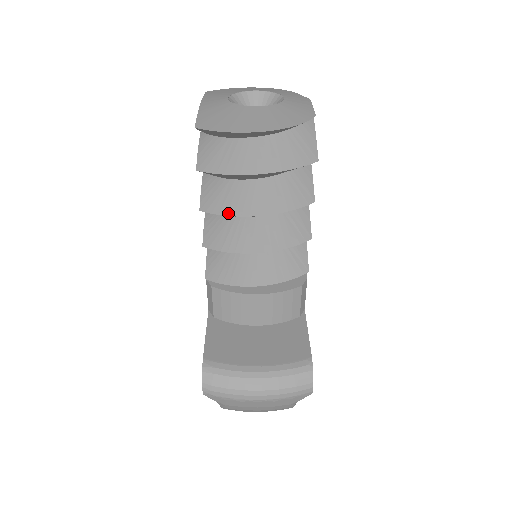
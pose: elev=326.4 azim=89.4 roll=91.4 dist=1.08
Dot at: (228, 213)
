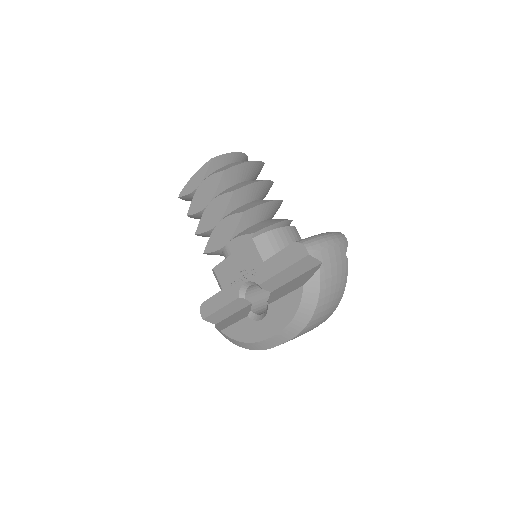
Dot at: (248, 184)
